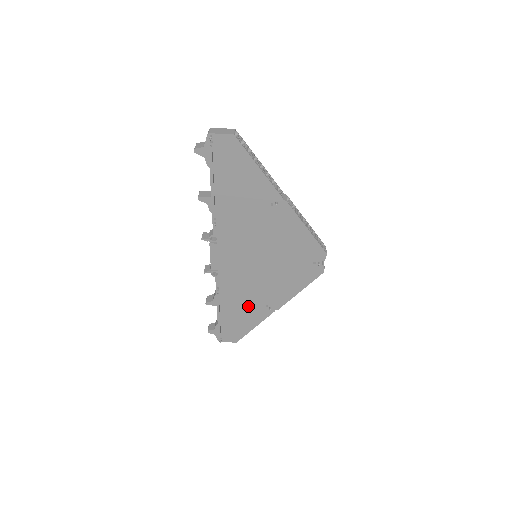
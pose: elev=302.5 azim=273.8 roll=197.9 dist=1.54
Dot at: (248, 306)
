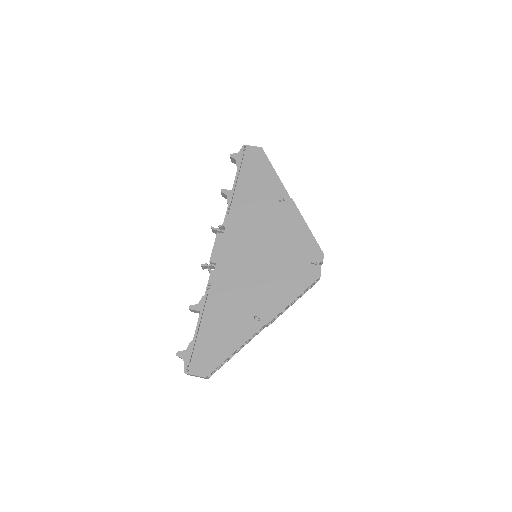
Dot at: (235, 316)
